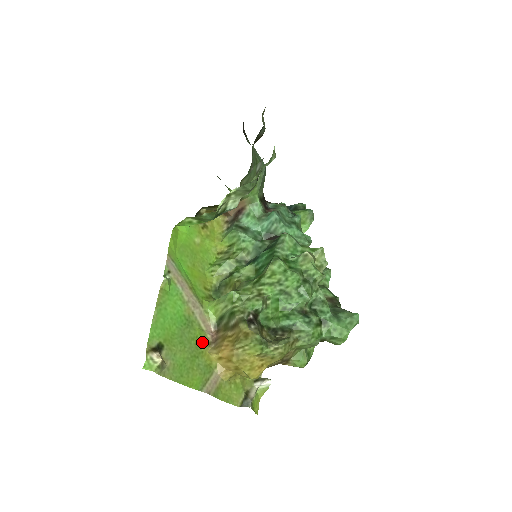
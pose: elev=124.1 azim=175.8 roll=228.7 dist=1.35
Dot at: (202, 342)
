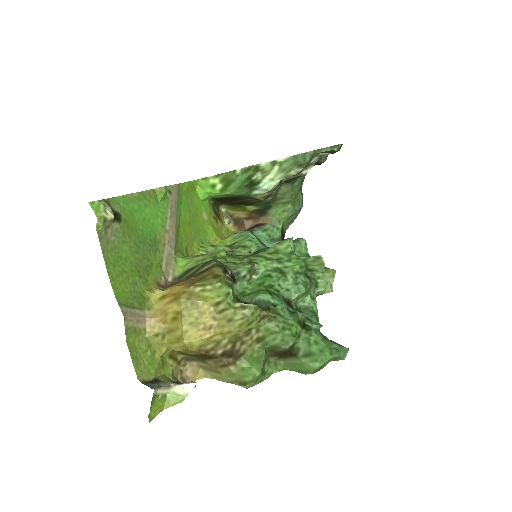
Dot at: (153, 274)
